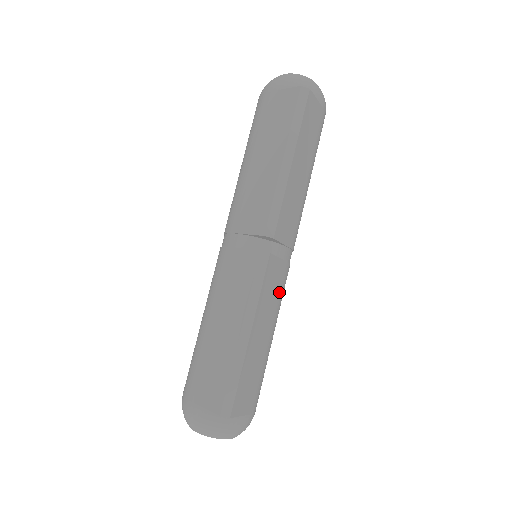
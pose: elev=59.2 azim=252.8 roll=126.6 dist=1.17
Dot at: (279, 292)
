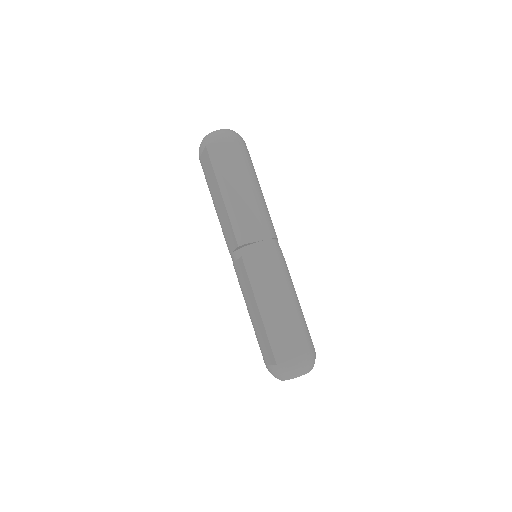
Dot at: (276, 270)
